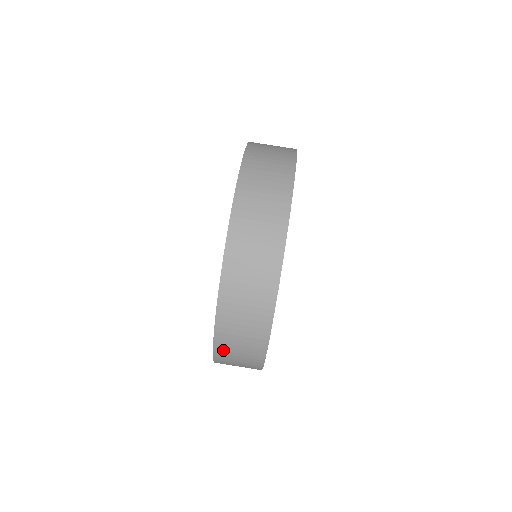
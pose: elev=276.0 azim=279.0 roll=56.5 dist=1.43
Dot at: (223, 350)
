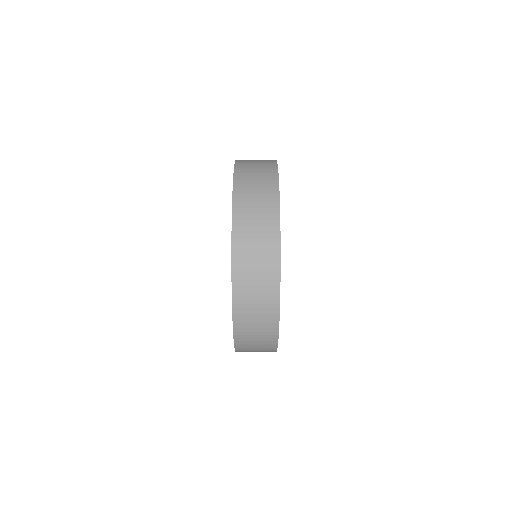
Dot at: (241, 296)
